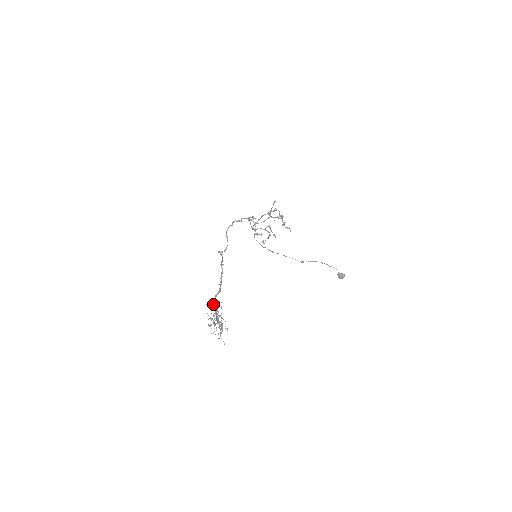
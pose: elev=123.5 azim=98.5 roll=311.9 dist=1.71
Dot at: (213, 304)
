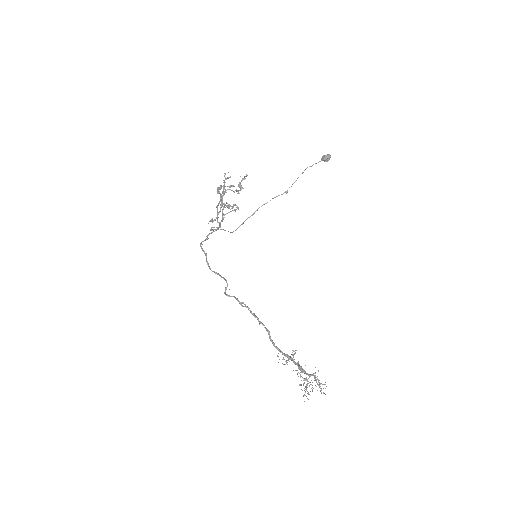
Dot at: occluded
